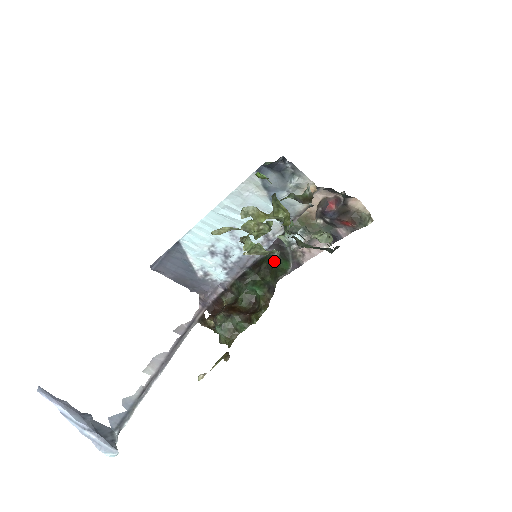
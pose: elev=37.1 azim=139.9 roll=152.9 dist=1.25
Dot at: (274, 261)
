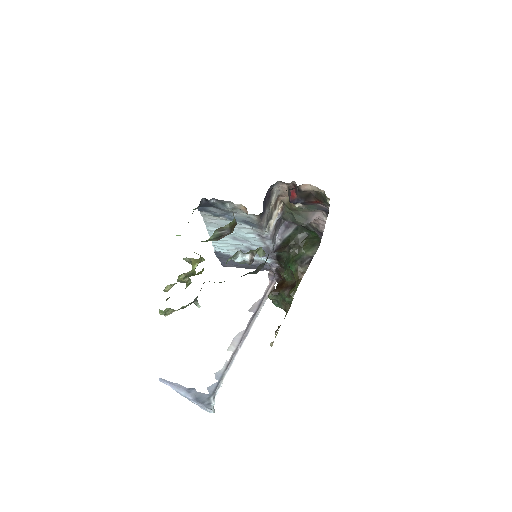
Dot at: (302, 234)
